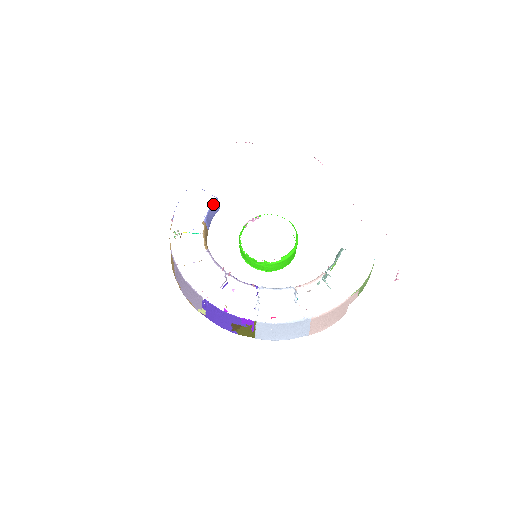
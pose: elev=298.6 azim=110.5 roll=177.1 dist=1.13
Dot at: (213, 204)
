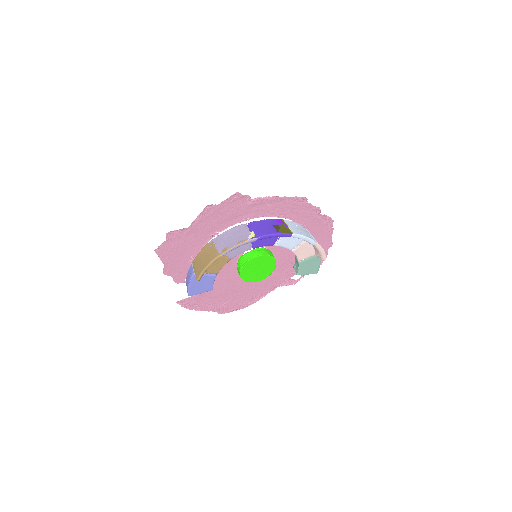
Dot at: occluded
